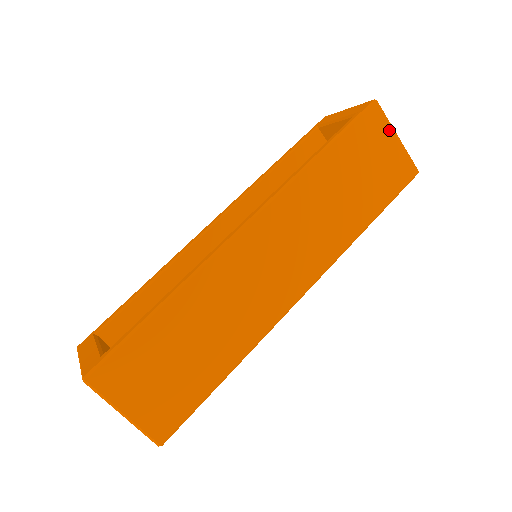
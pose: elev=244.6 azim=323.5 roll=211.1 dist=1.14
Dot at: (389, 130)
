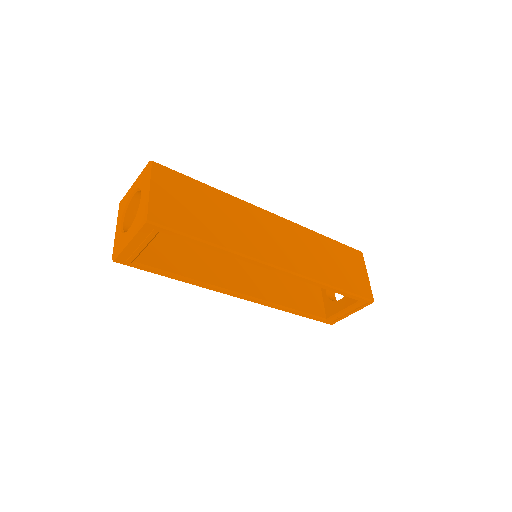
Dot at: (364, 268)
